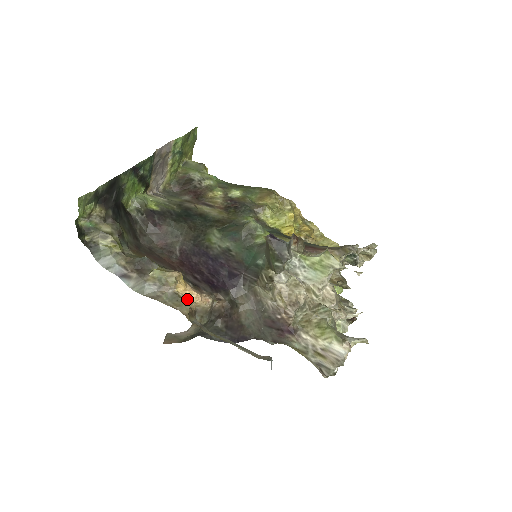
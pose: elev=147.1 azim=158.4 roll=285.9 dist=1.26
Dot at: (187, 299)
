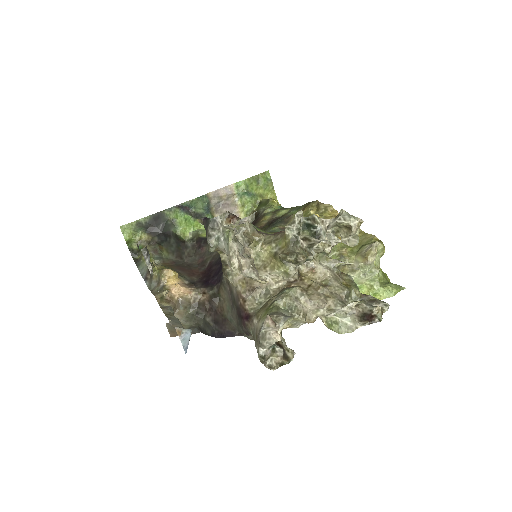
Dot at: (171, 290)
